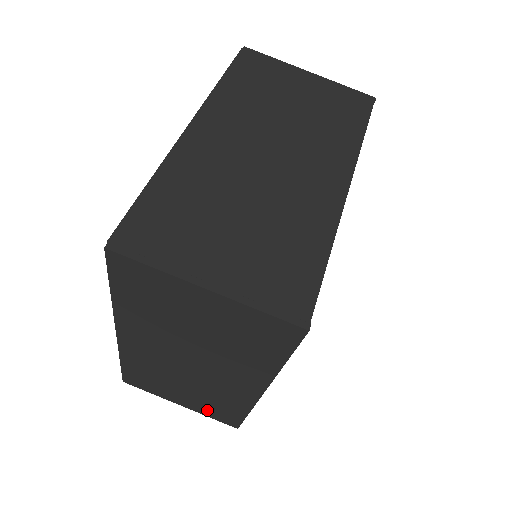
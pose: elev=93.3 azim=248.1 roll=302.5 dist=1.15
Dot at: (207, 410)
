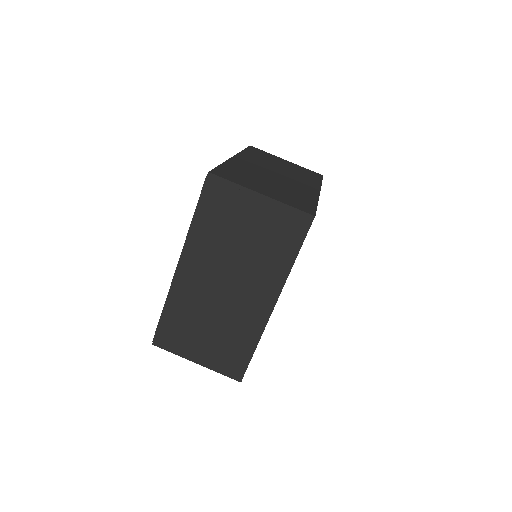
Dot at: occluded
